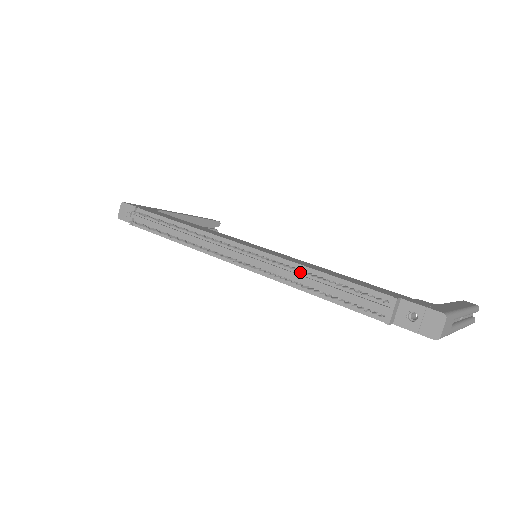
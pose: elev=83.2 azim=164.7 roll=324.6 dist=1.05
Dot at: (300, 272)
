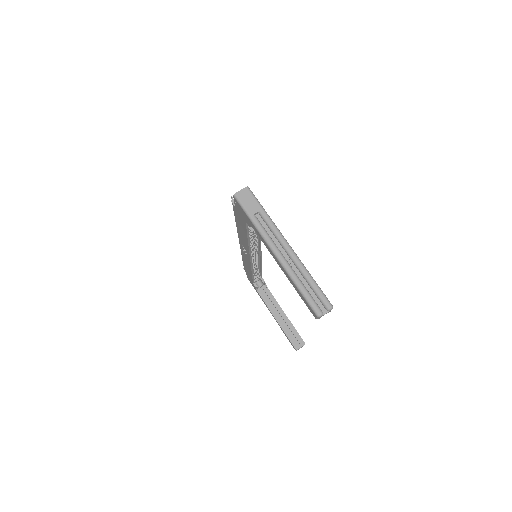
Dot at: occluded
